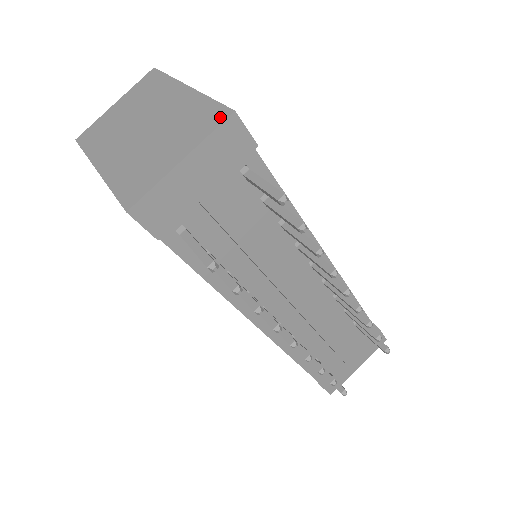
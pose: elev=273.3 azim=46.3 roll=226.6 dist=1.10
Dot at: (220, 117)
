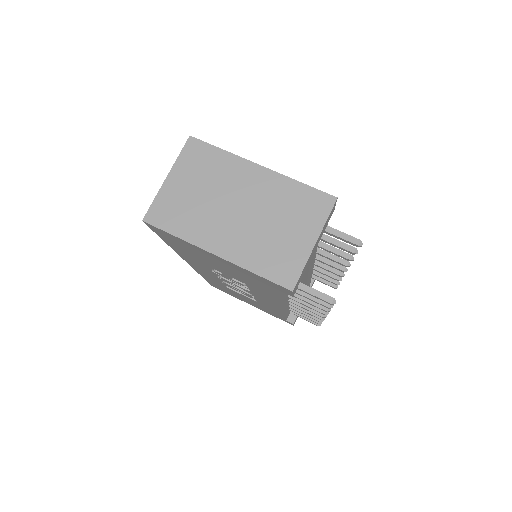
Dot at: (327, 203)
